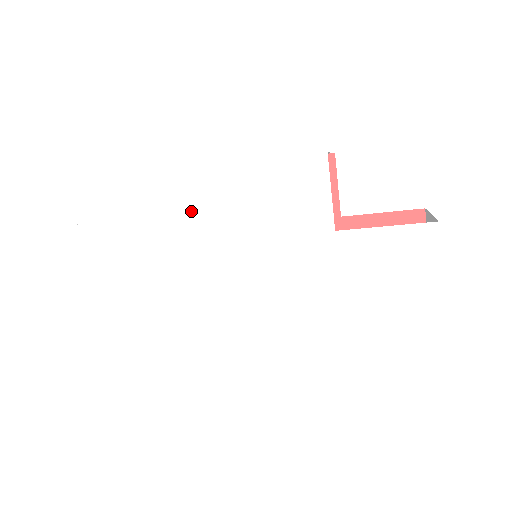
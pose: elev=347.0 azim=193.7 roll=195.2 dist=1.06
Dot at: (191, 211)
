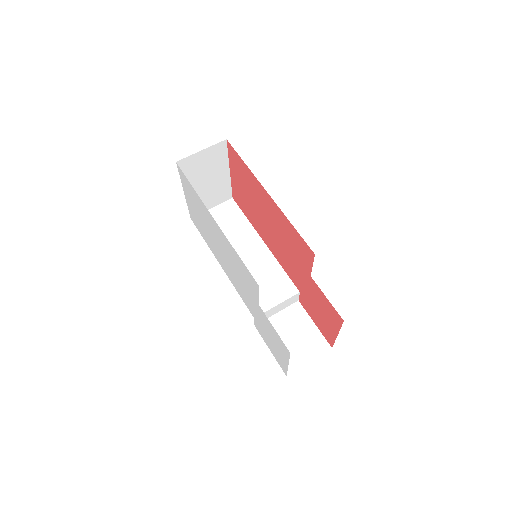
Dot at: (215, 230)
